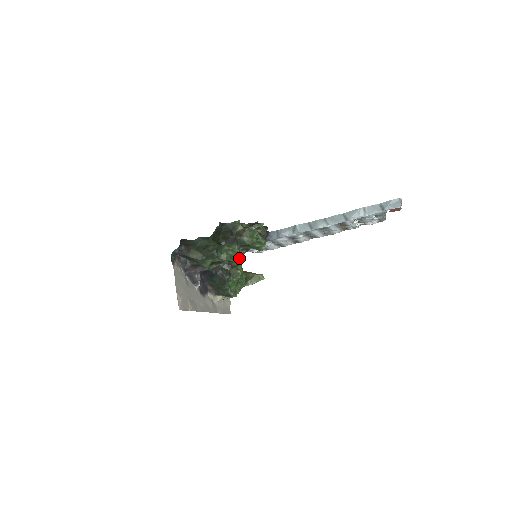
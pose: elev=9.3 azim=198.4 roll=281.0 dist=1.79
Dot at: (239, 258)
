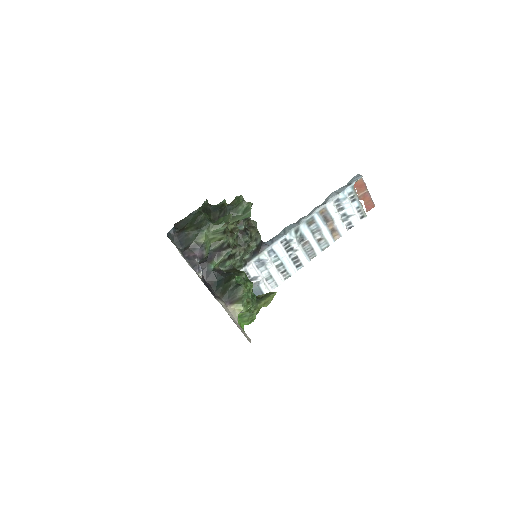
Dot at: (230, 214)
